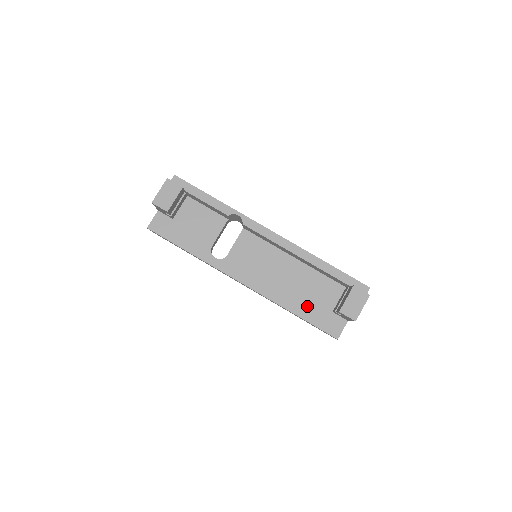
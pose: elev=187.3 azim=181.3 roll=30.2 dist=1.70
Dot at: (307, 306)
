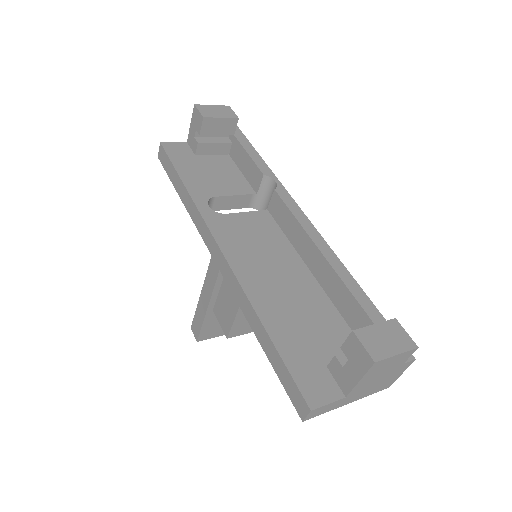
Dot at: (290, 331)
